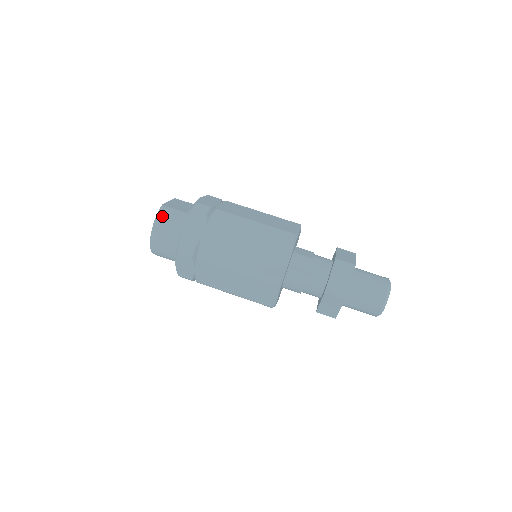
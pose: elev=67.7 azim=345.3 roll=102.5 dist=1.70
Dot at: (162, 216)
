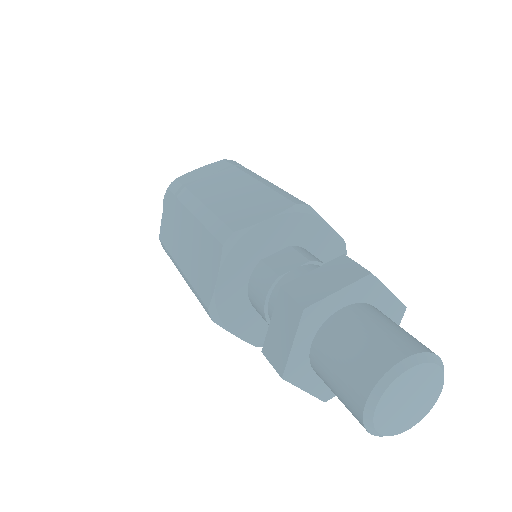
Dot at: occluded
